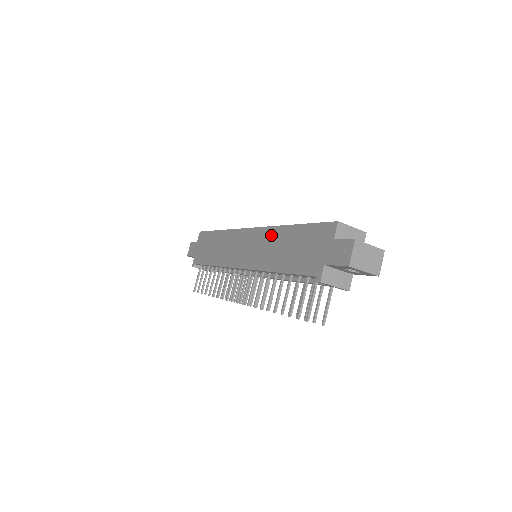
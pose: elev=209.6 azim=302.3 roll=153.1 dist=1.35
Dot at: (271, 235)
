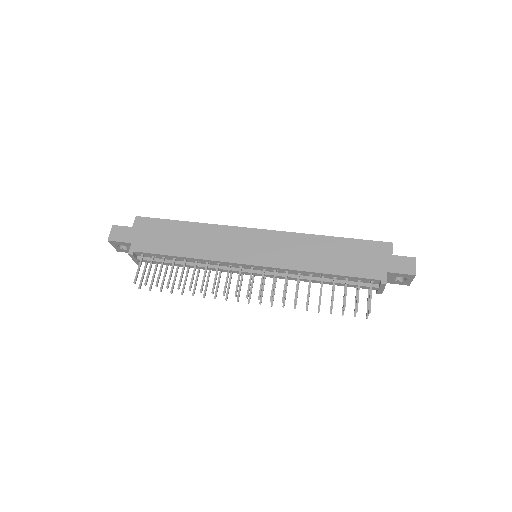
Dot at: (301, 240)
